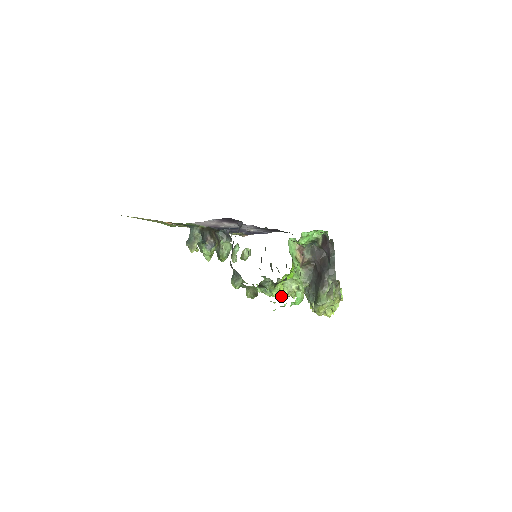
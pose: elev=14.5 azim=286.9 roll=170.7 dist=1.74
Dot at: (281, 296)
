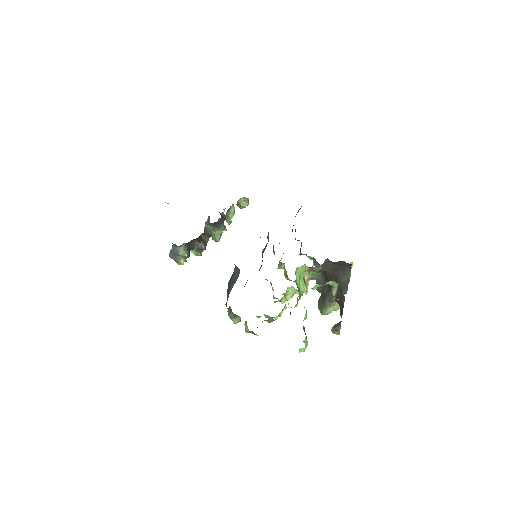
Dot at: (283, 302)
